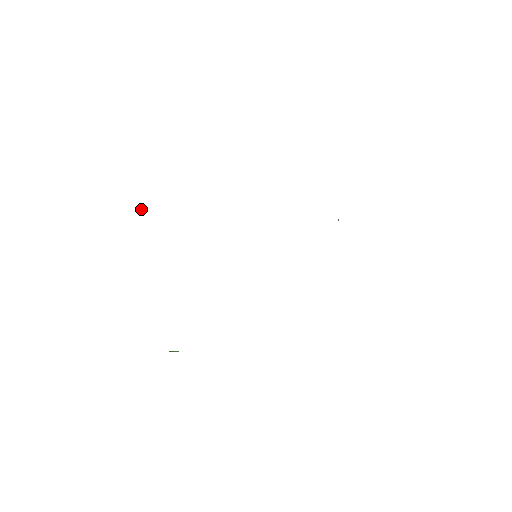
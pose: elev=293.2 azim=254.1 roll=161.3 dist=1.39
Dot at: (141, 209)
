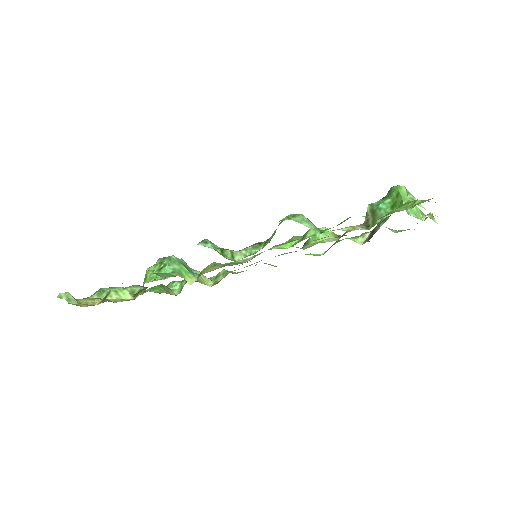
Dot at: (110, 291)
